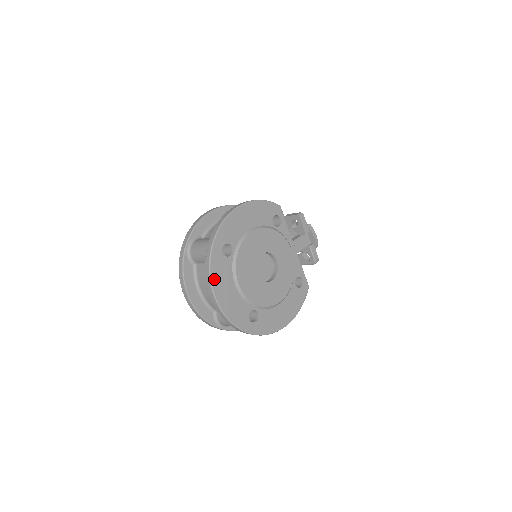
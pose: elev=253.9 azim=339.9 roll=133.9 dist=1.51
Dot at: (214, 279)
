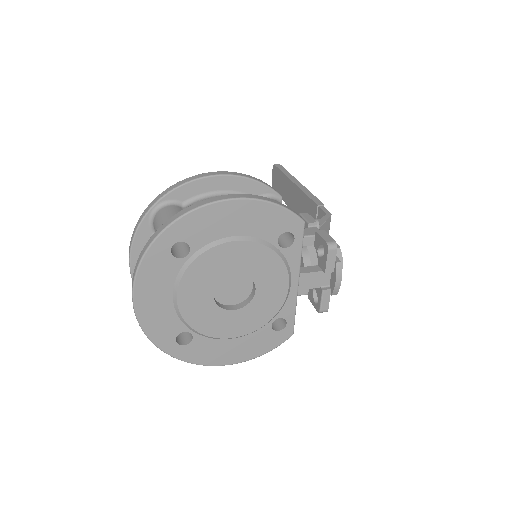
Dot at: (141, 278)
